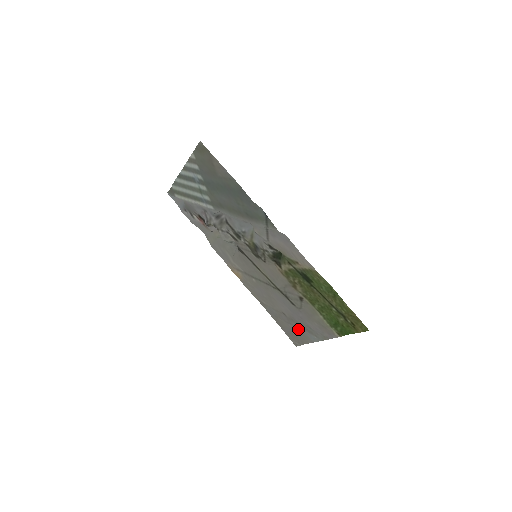
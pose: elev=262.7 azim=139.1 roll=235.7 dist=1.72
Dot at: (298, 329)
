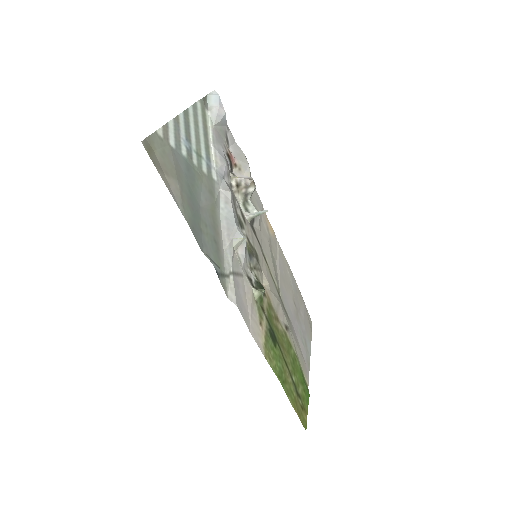
Dot at: (304, 324)
